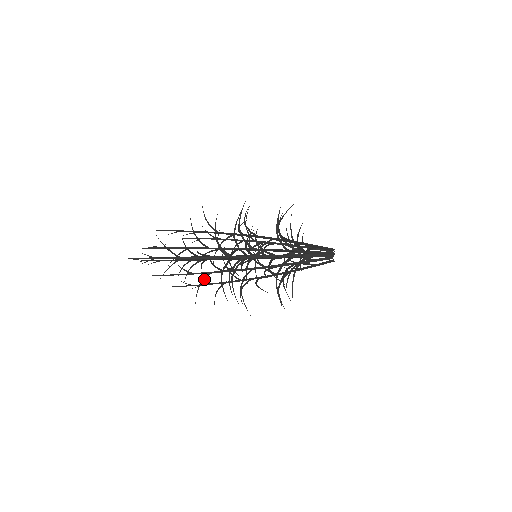
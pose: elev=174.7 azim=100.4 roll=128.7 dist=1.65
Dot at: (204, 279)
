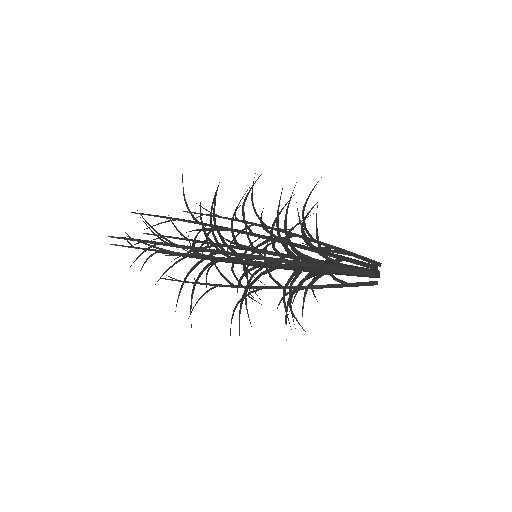
Dot at: occluded
